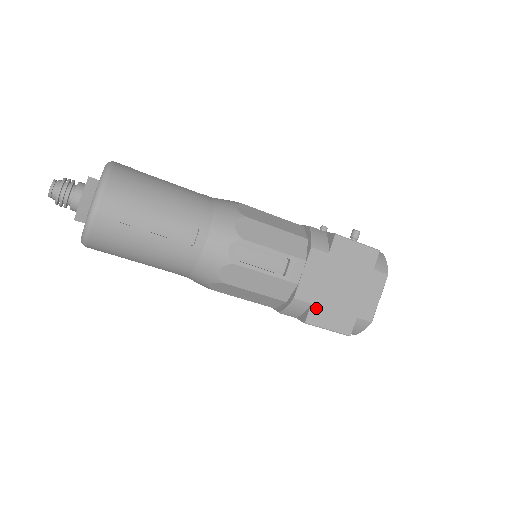
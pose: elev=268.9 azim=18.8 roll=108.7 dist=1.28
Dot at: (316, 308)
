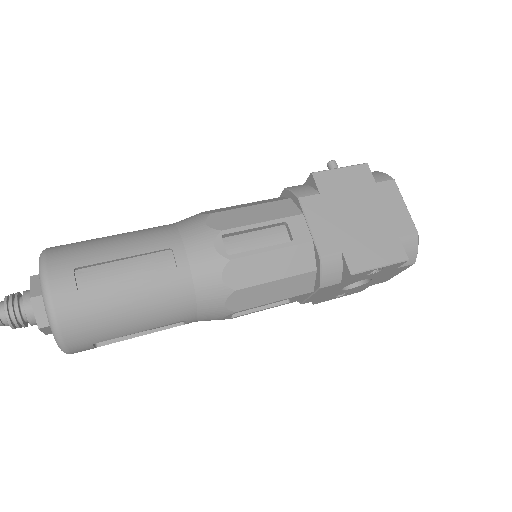
Dot at: (350, 253)
